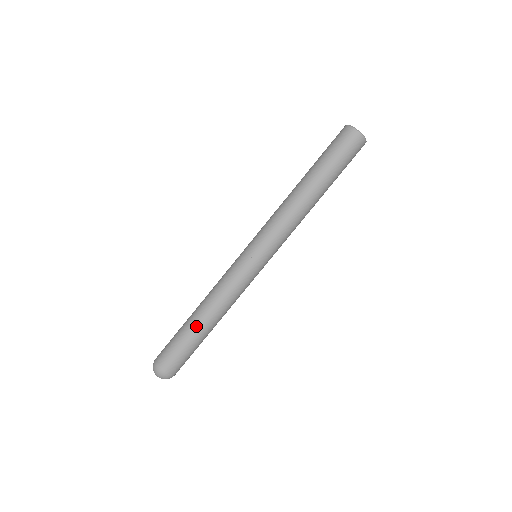
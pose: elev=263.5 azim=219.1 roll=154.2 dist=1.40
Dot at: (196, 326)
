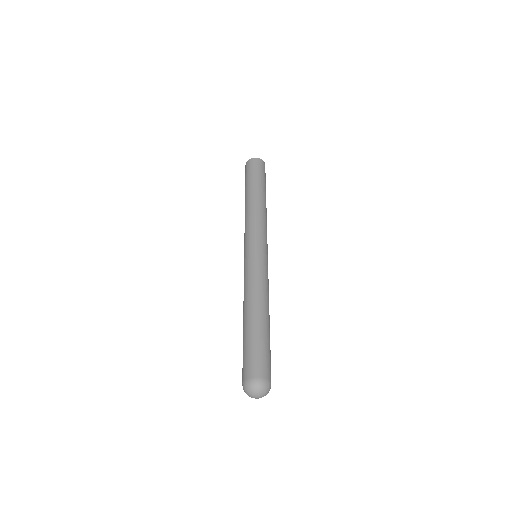
Dot at: (247, 323)
